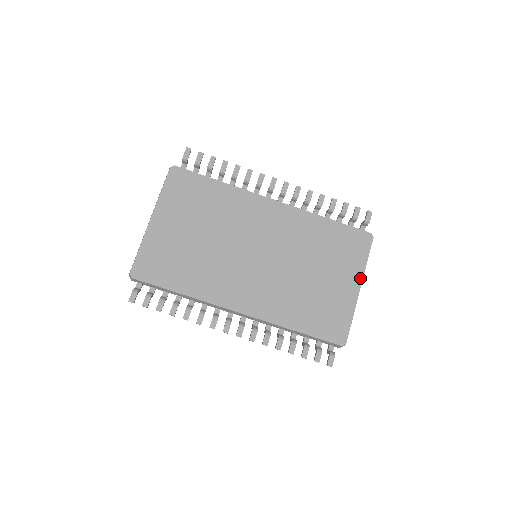
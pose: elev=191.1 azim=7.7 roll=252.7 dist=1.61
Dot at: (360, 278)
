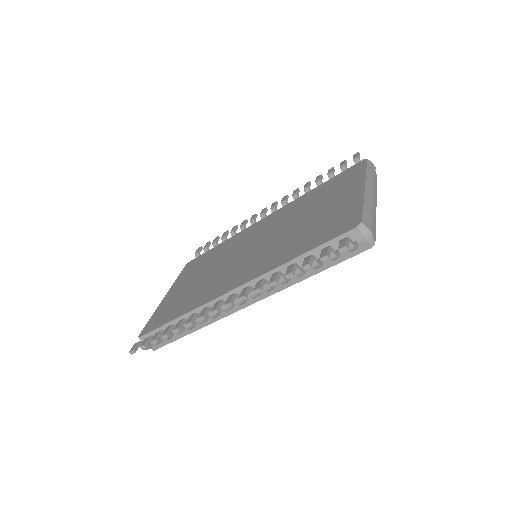
Dot at: (362, 182)
